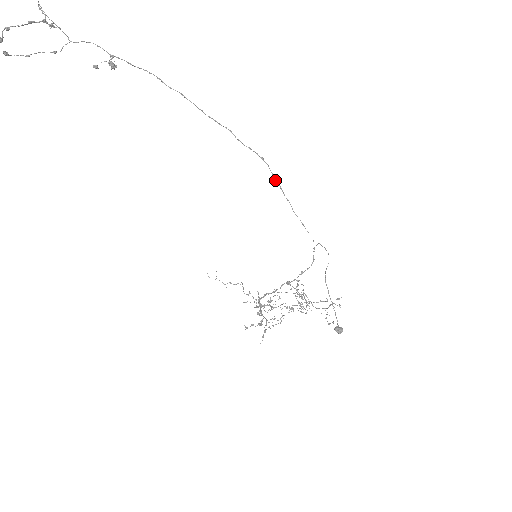
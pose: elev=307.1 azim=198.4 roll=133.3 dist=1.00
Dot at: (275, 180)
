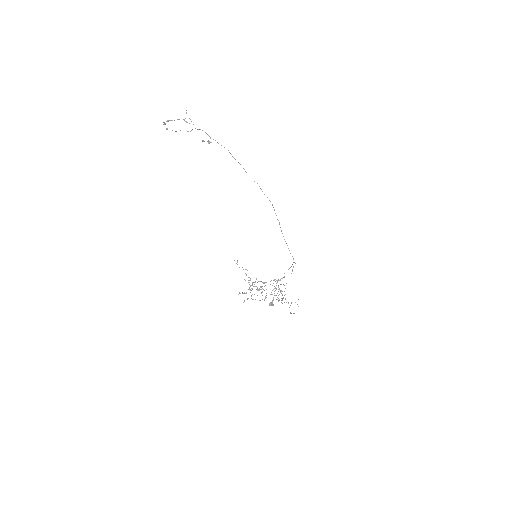
Dot at: occluded
